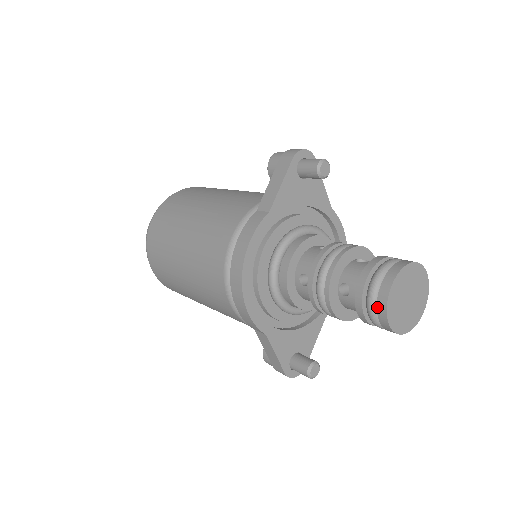
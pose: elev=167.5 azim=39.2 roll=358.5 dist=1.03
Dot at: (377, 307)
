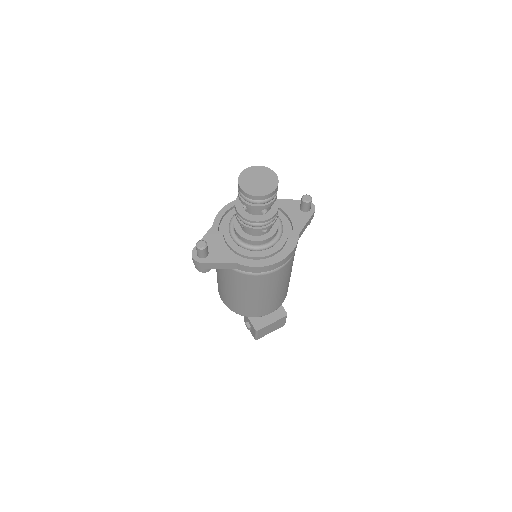
Dot at: occluded
